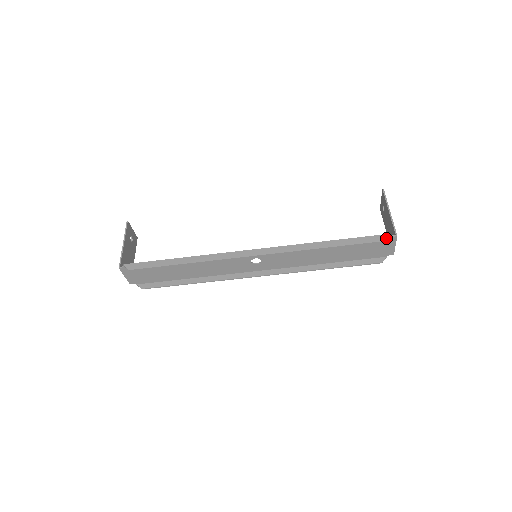
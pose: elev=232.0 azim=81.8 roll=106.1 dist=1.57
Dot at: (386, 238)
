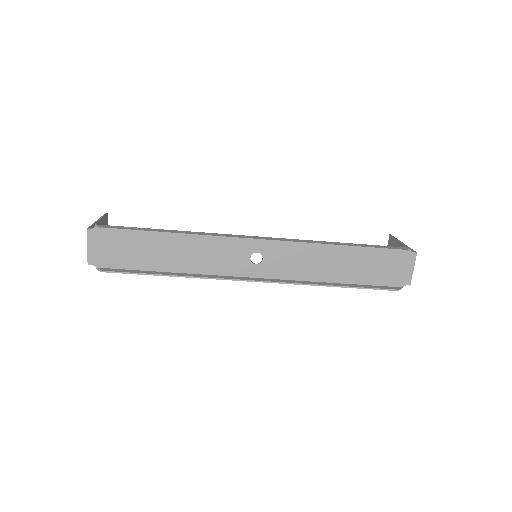
Dot at: (407, 249)
